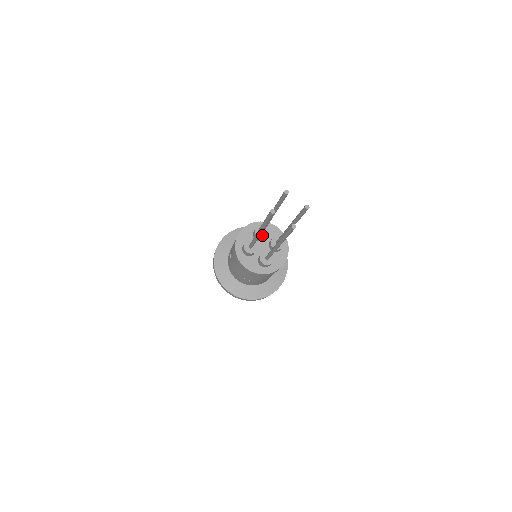
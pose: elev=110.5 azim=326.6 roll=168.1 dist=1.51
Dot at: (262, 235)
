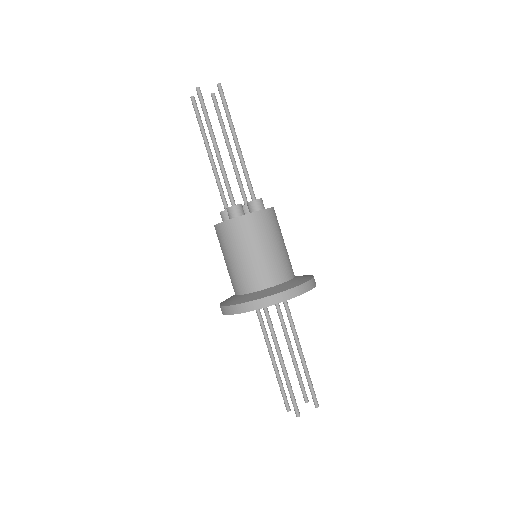
Dot at: (245, 205)
